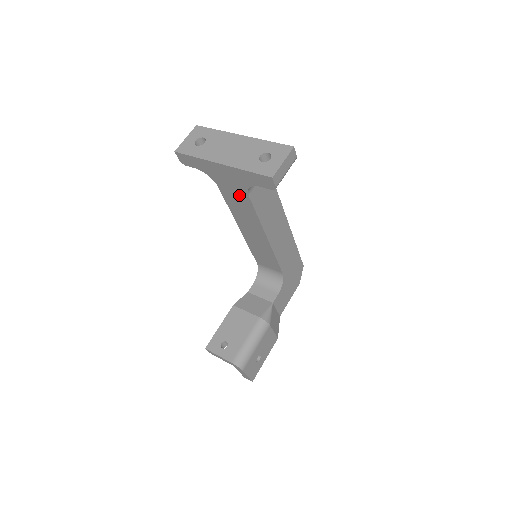
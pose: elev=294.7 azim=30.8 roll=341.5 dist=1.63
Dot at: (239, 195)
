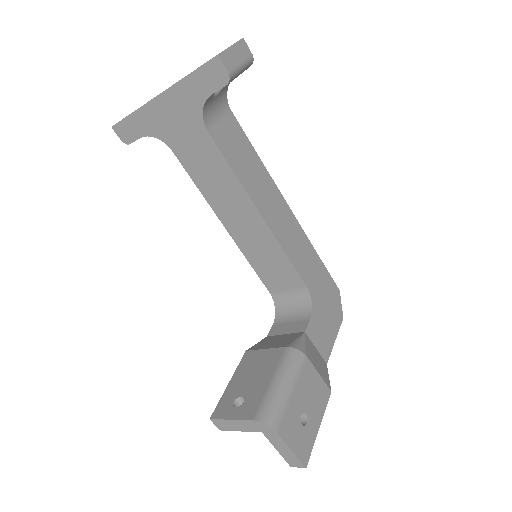
Dot at: (198, 144)
